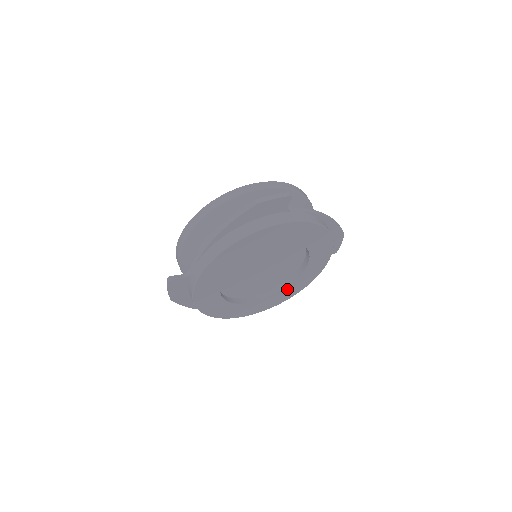
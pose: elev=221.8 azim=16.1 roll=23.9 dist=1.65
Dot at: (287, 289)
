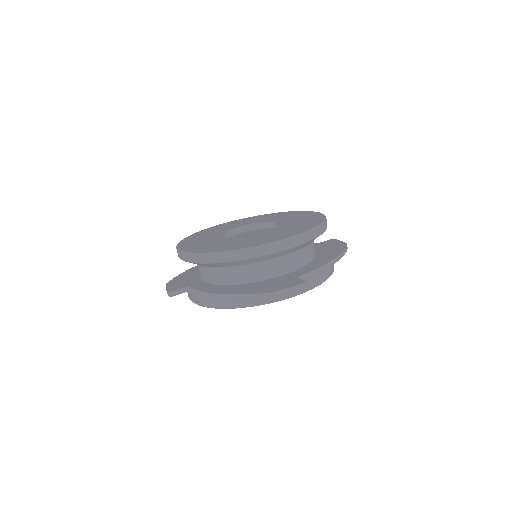
Dot at: occluded
